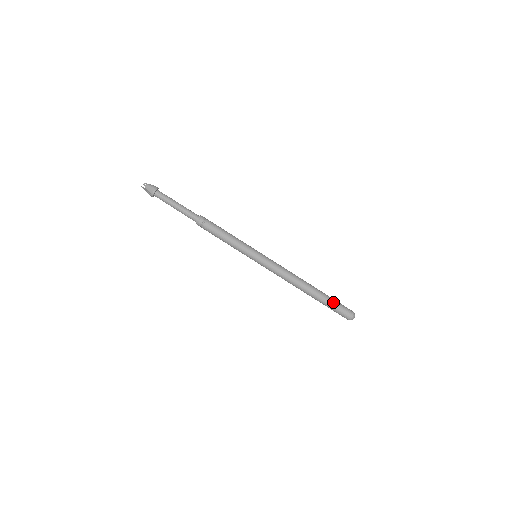
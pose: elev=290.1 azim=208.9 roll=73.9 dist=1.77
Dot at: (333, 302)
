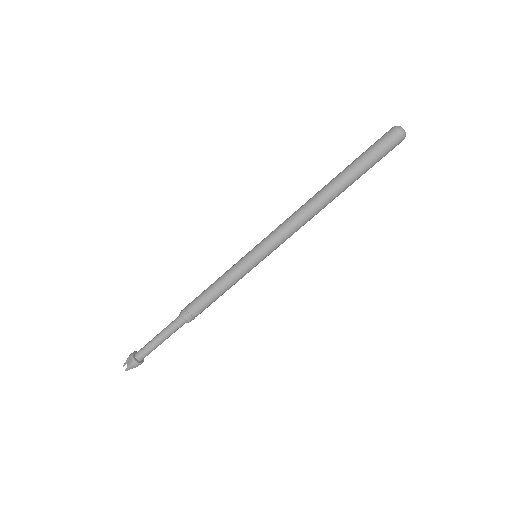
Dot at: (360, 156)
